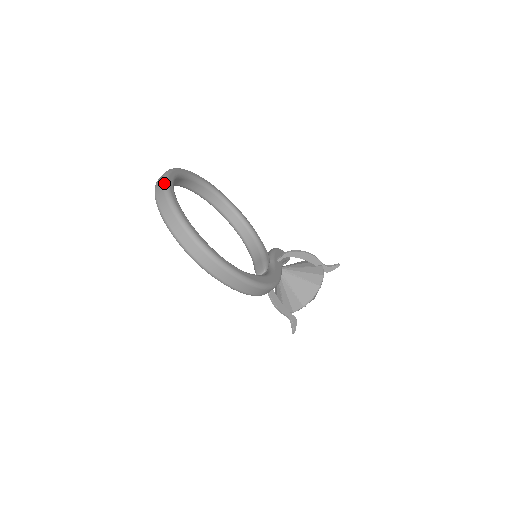
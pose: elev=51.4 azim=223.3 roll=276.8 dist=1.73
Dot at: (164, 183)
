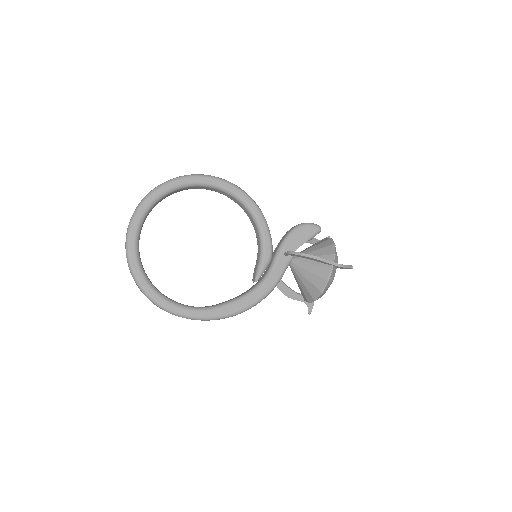
Dot at: (126, 234)
